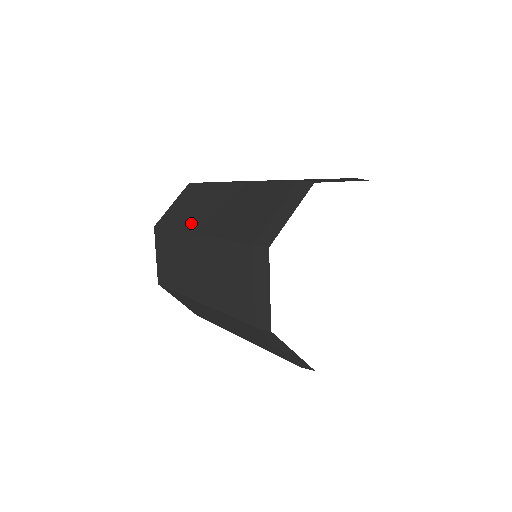
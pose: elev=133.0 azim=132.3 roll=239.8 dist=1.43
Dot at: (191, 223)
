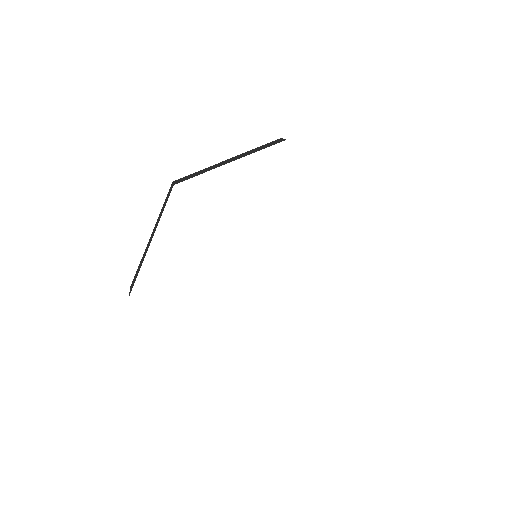
Dot at: occluded
